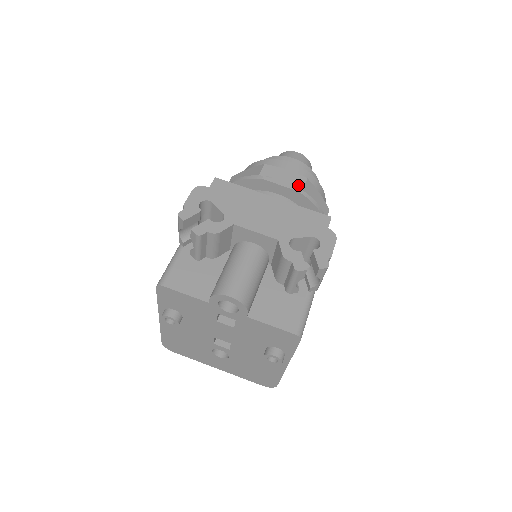
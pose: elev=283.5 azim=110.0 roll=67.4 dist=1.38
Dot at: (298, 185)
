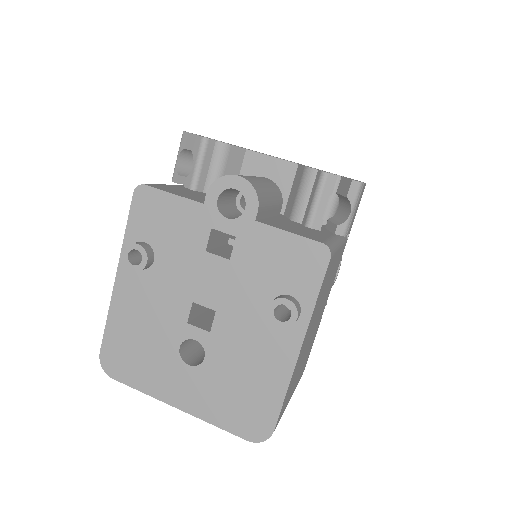
Dot at: occluded
